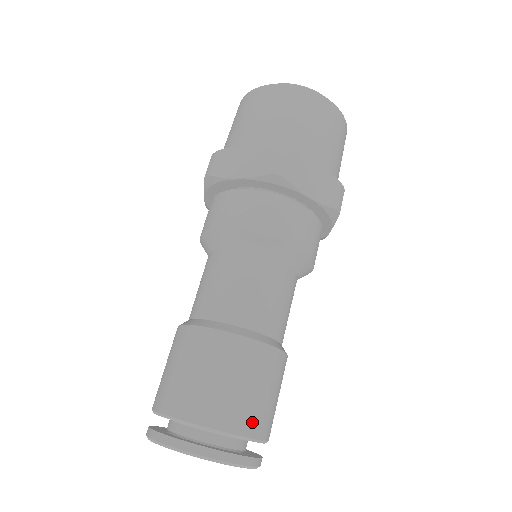
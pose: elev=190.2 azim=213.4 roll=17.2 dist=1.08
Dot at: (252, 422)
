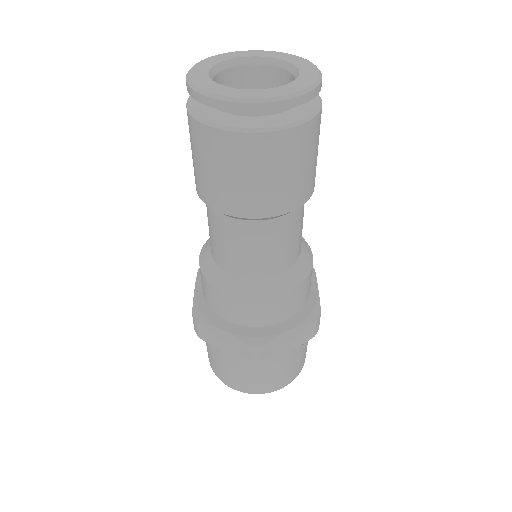
Dot at: occluded
